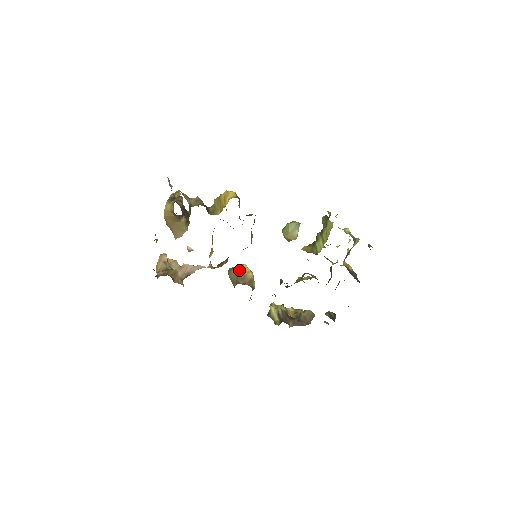
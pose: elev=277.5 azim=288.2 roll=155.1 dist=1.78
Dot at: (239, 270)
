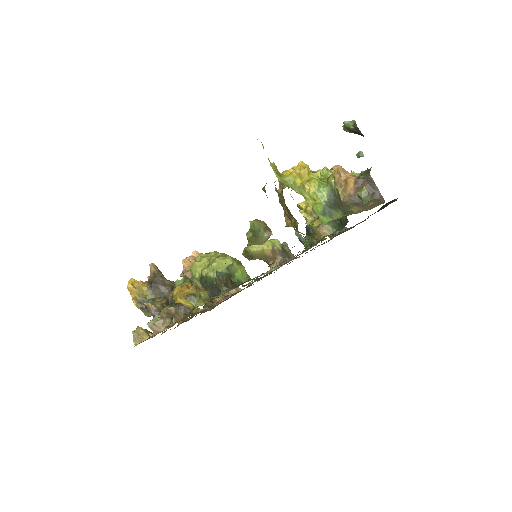
Dot at: (254, 257)
